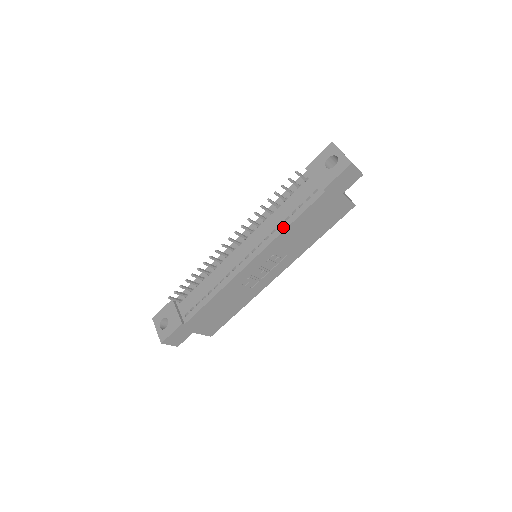
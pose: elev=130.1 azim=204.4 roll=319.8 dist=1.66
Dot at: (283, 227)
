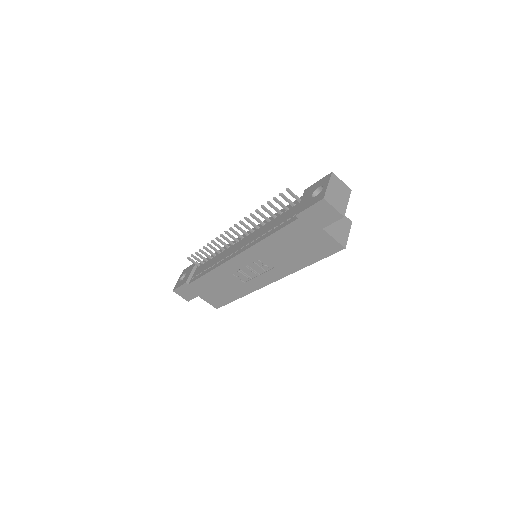
Dot at: (263, 237)
